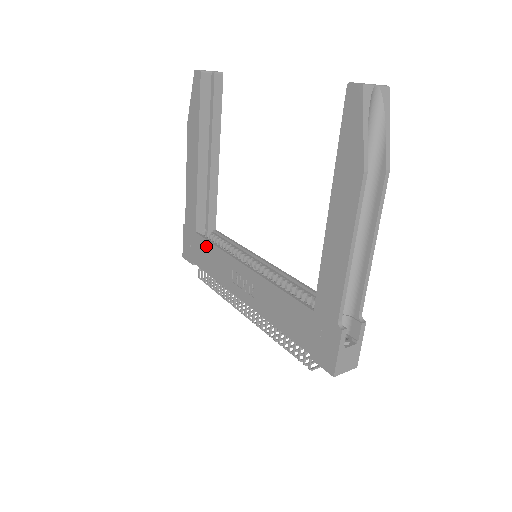
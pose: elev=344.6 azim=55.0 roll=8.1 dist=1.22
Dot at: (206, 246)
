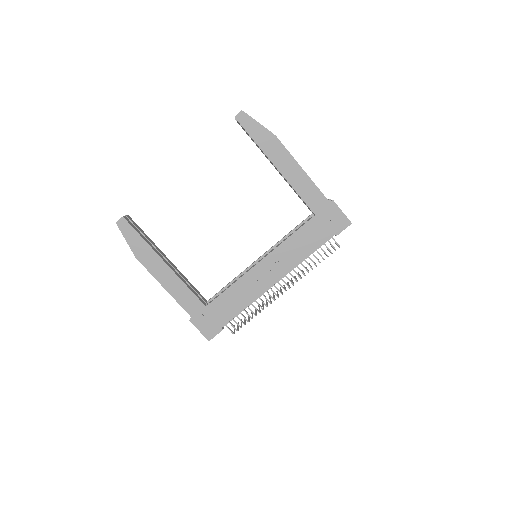
Dot at: (223, 299)
